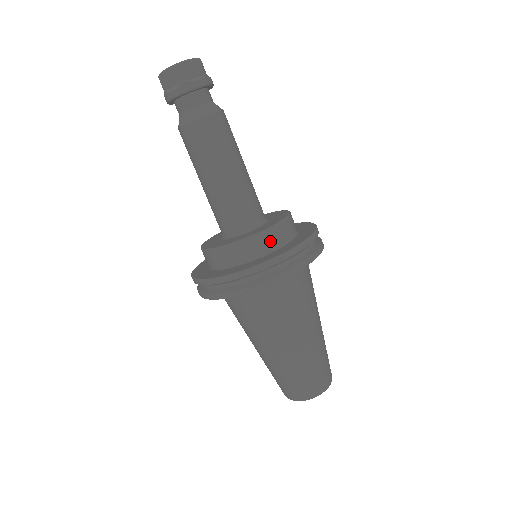
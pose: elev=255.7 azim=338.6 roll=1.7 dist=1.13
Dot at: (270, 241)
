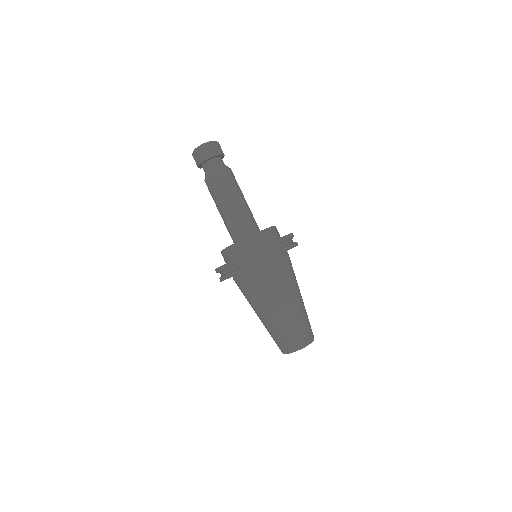
Dot at: (273, 234)
